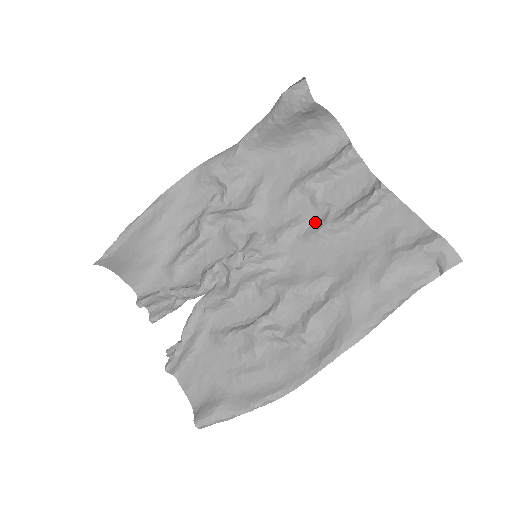
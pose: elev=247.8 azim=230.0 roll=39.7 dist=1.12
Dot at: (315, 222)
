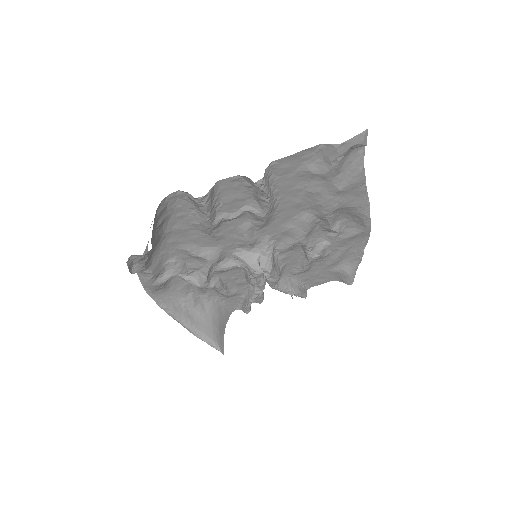
Dot at: (251, 220)
